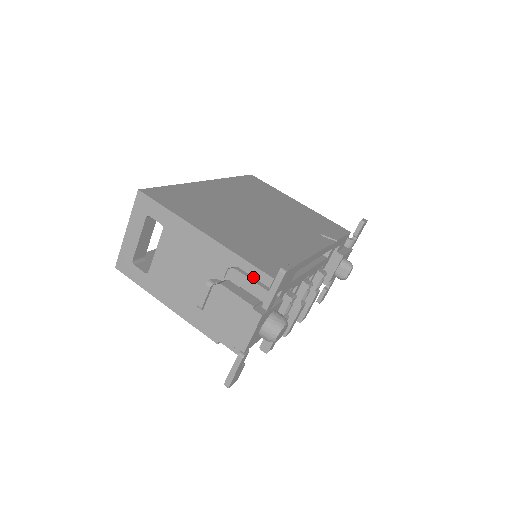
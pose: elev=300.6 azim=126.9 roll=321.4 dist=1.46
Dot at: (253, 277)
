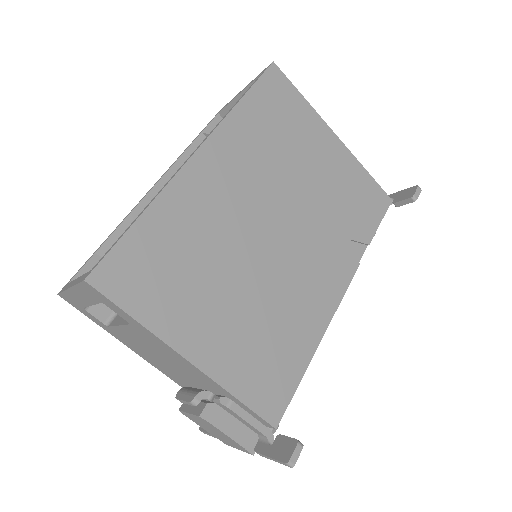
Dot at: (250, 415)
